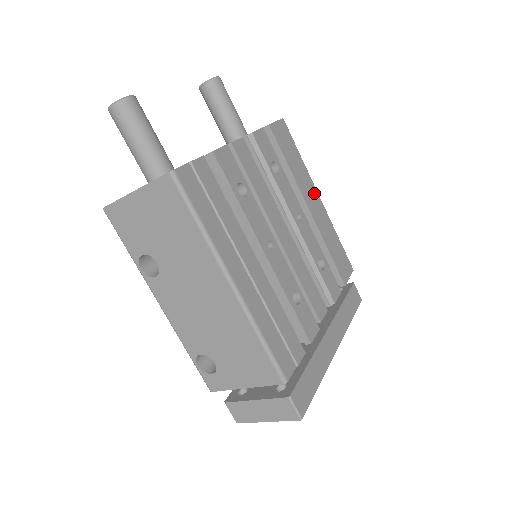
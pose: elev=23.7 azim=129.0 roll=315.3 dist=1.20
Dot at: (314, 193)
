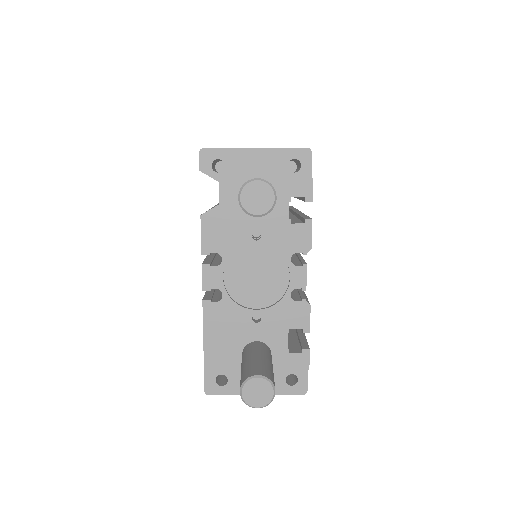
Dot at: occluded
